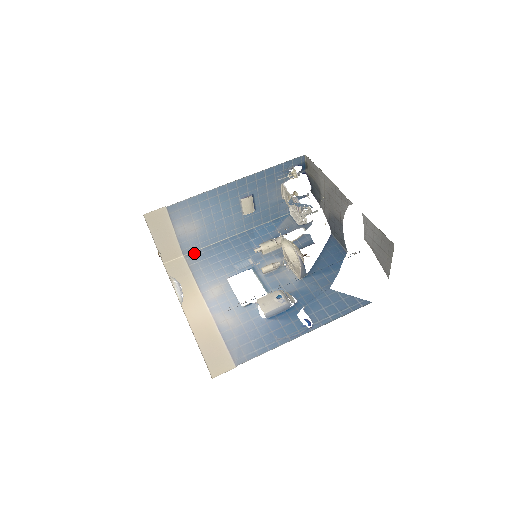
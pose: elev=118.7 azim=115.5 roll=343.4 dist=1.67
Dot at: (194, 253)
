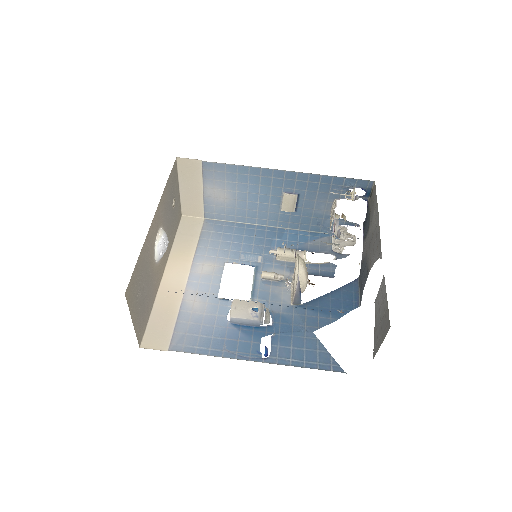
Dot at: (215, 221)
